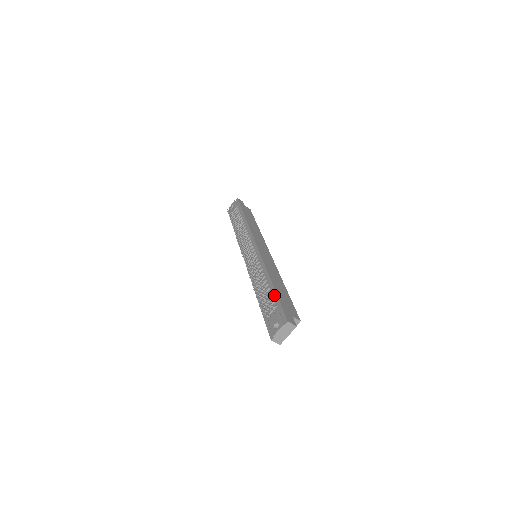
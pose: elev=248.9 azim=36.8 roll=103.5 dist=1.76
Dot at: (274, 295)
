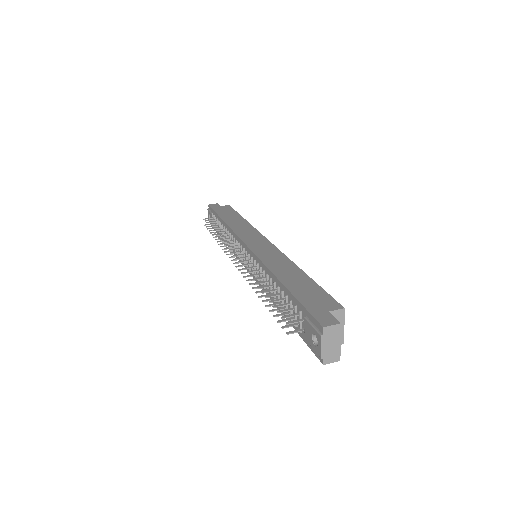
Dot at: (291, 298)
